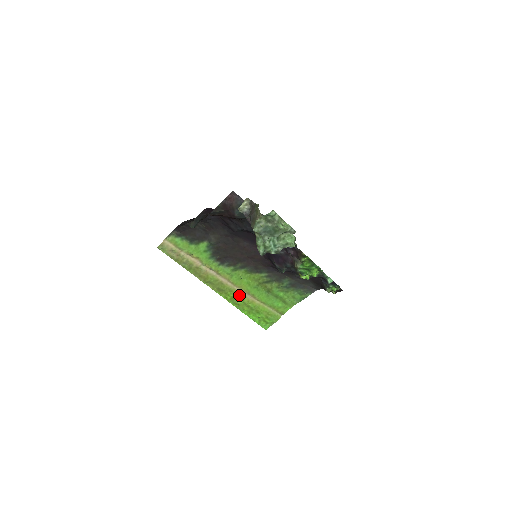
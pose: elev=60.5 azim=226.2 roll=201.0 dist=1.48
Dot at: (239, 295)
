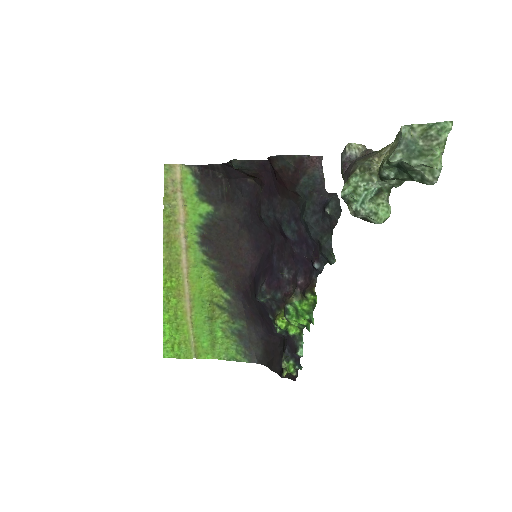
Dot at: (181, 292)
